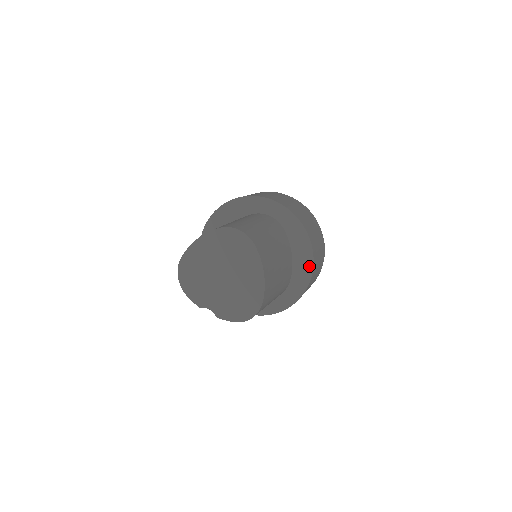
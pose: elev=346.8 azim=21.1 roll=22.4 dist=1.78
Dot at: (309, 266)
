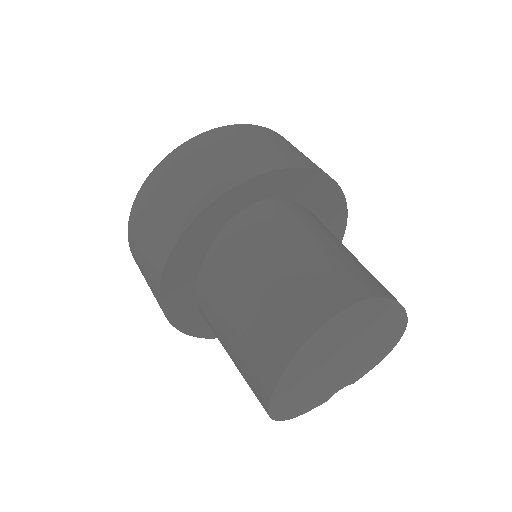
Dot at: (338, 199)
